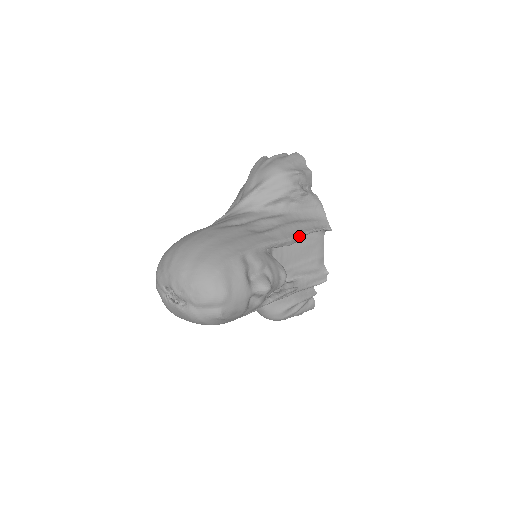
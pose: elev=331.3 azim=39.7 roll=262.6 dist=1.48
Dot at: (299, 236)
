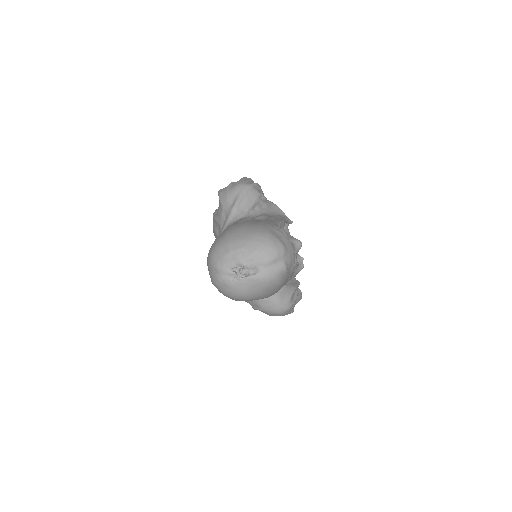
Dot at: (284, 221)
